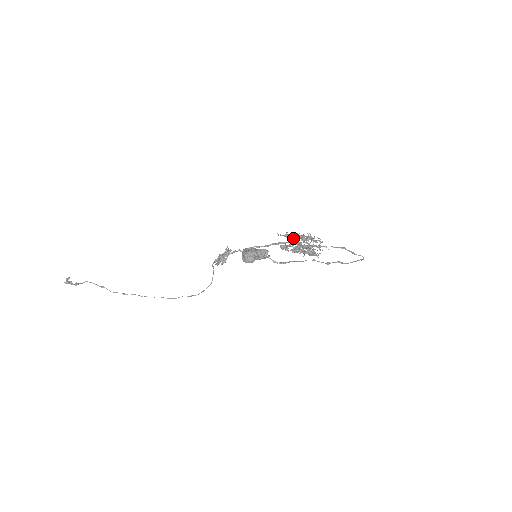
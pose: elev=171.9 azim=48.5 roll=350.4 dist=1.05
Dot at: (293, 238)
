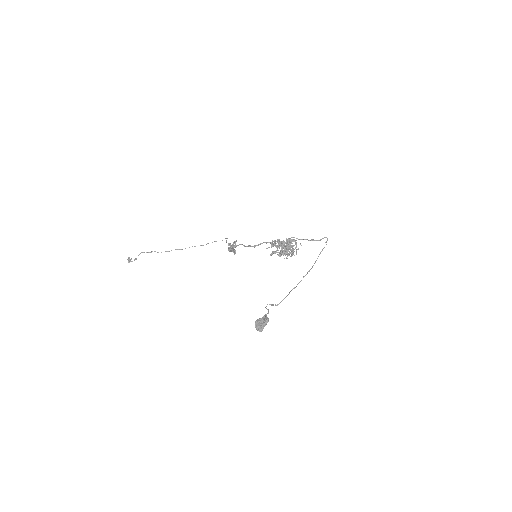
Dot at: (277, 247)
